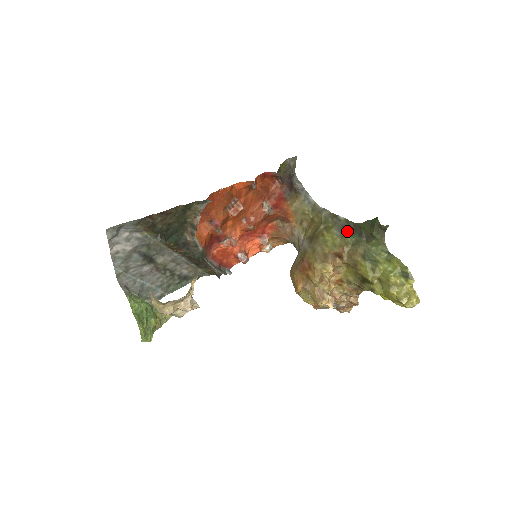
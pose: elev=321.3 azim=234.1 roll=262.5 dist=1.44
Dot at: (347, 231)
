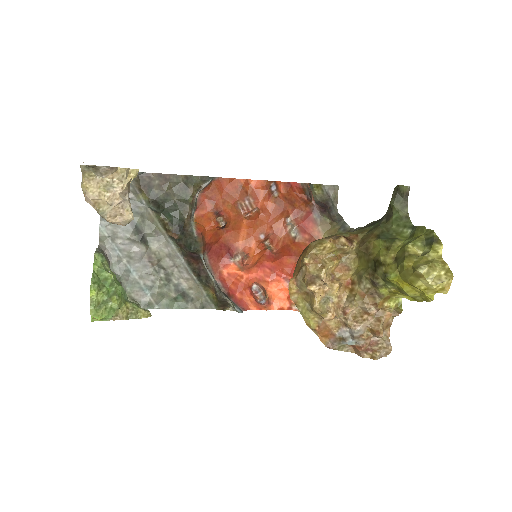
Dot at: (369, 226)
